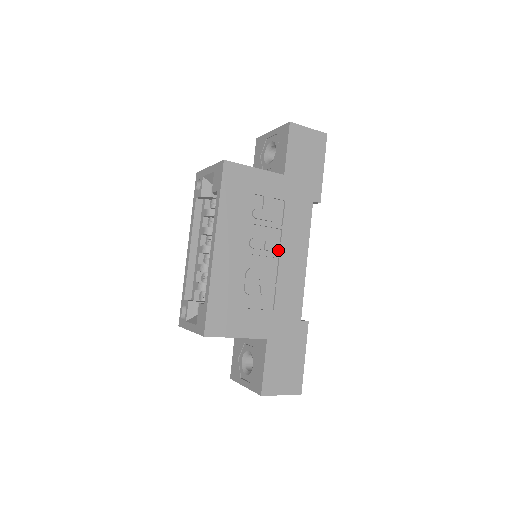
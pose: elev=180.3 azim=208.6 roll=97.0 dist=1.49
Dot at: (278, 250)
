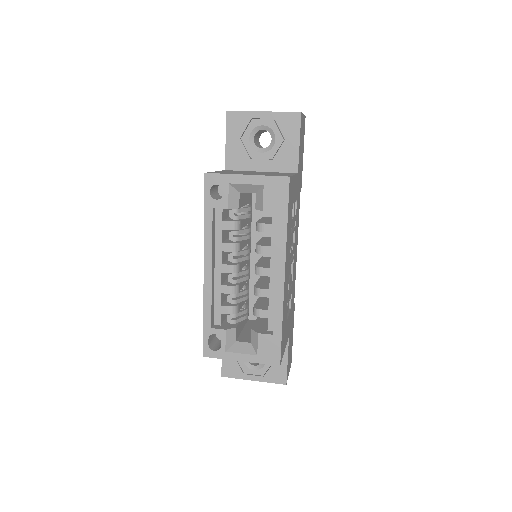
Dot at: occluded
